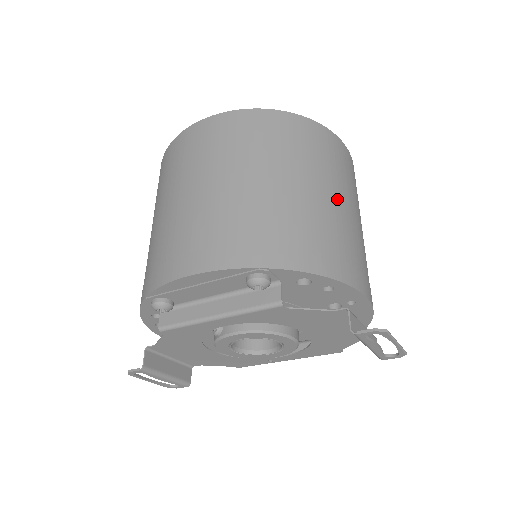
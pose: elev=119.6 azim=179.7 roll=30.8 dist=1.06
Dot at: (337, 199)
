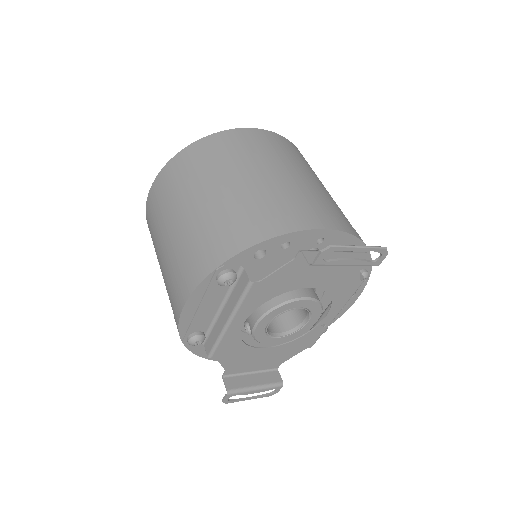
Dot at: (258, 175)
